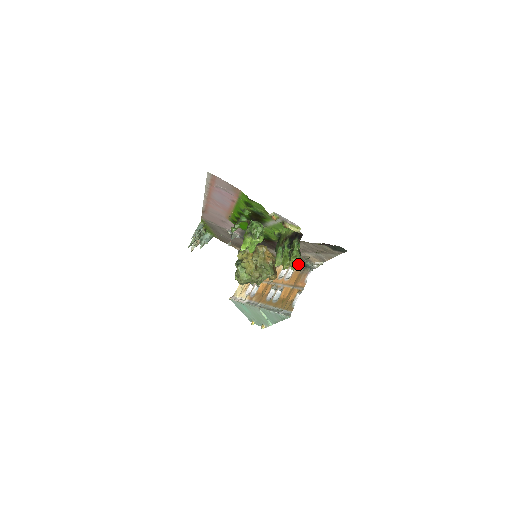
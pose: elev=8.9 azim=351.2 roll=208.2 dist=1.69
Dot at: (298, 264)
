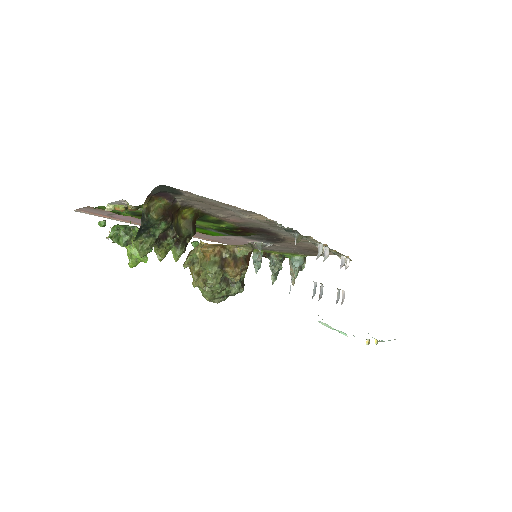
Dot at: (138, 245)
